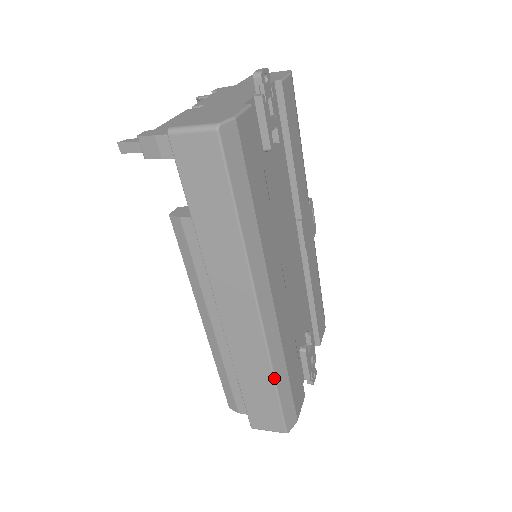
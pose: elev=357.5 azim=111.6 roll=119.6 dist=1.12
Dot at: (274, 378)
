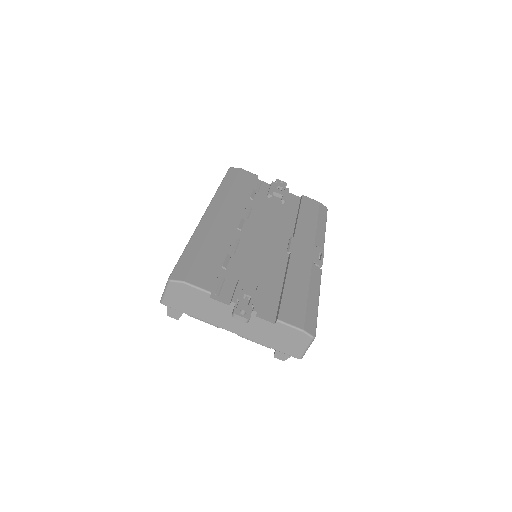
Dot at: (189, 242)
